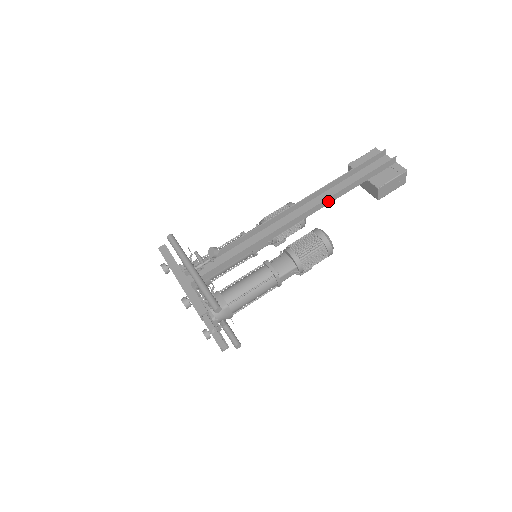
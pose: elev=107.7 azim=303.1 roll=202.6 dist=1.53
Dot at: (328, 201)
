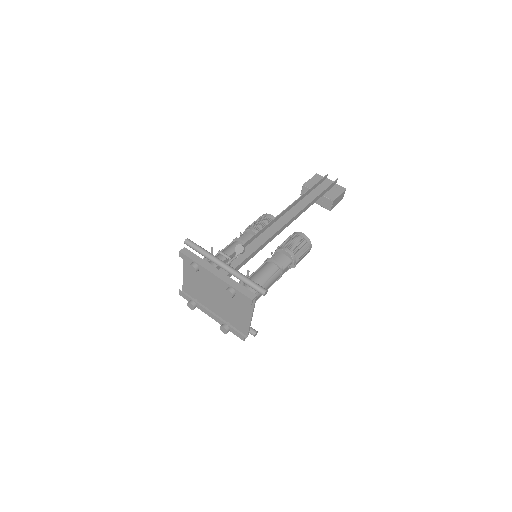
Dot at: (304, 210)
